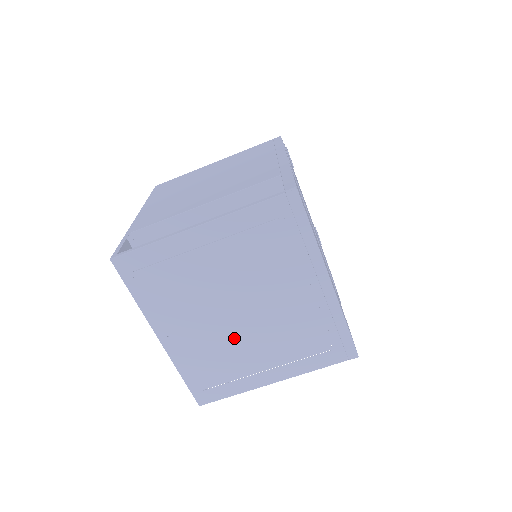
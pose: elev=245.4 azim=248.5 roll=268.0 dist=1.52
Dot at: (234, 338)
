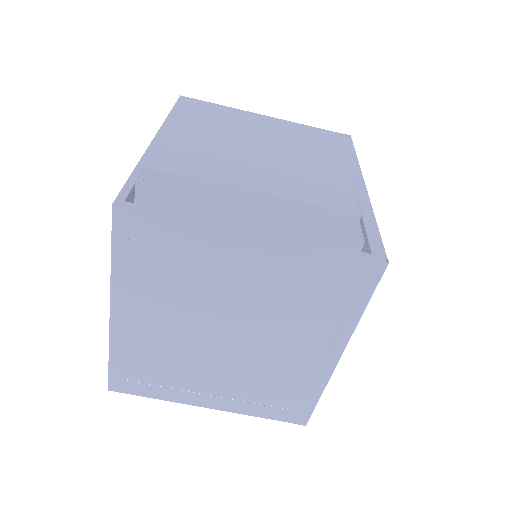
Dot at: (198, 354)
